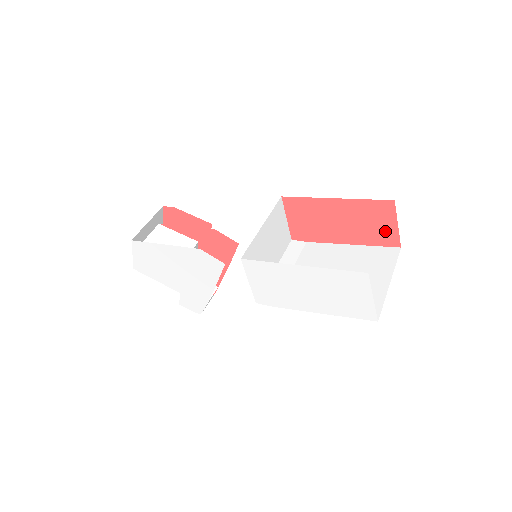
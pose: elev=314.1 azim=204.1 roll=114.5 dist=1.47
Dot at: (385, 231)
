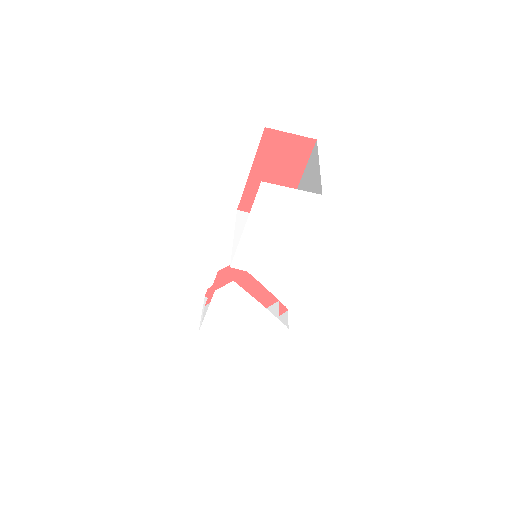
Dot at: (295, 146)
